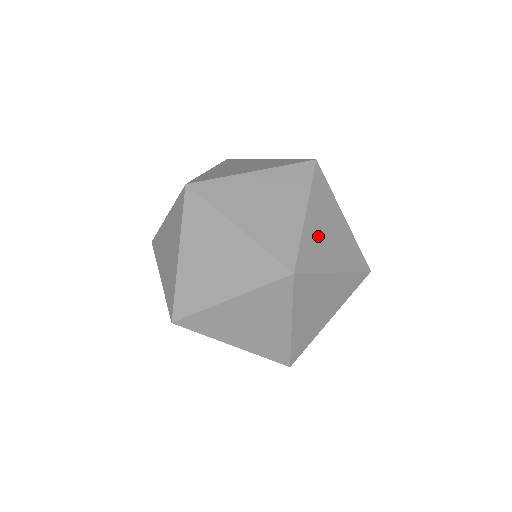
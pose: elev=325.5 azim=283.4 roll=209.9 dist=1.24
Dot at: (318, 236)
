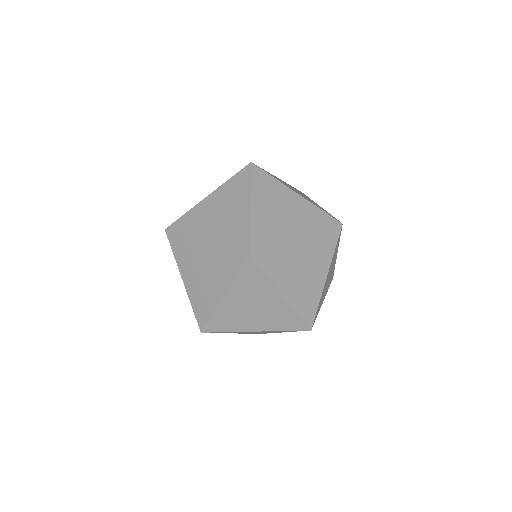
Dot at: (292, 260)
